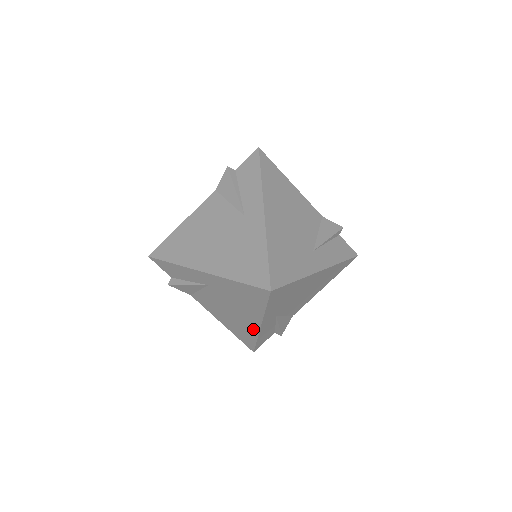
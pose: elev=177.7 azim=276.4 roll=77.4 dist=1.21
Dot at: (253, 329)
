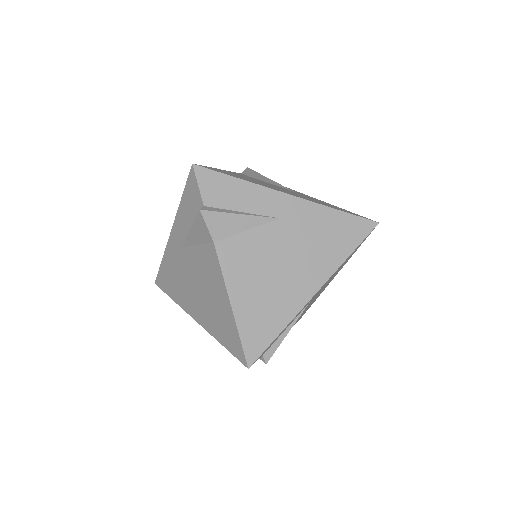
Dot at: (296, 302)
